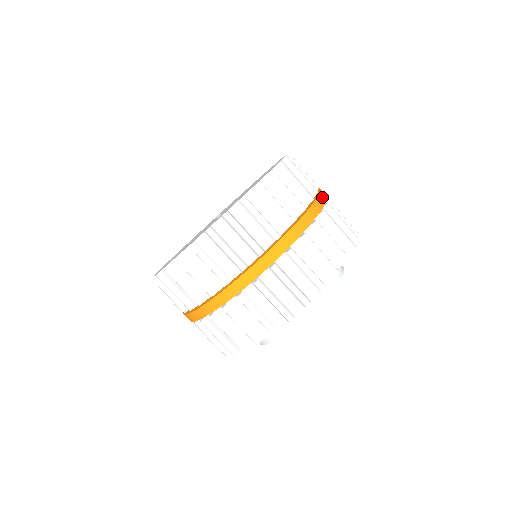
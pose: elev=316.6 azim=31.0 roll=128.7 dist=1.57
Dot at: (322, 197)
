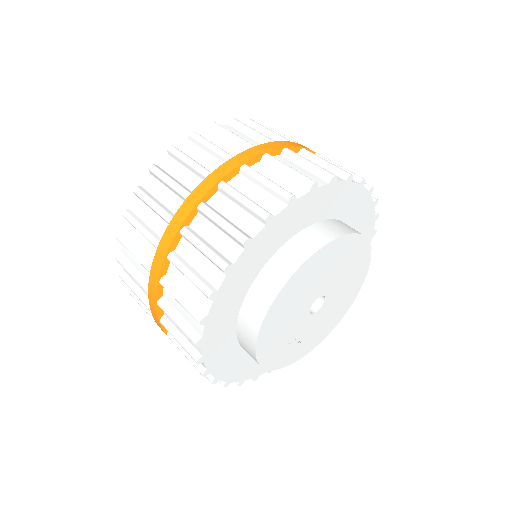
Dot at: occluded
